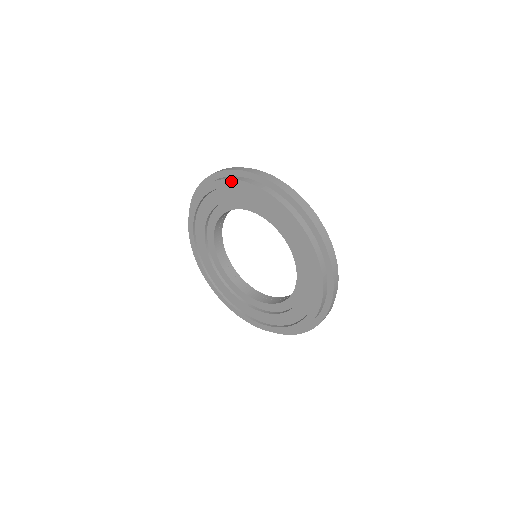
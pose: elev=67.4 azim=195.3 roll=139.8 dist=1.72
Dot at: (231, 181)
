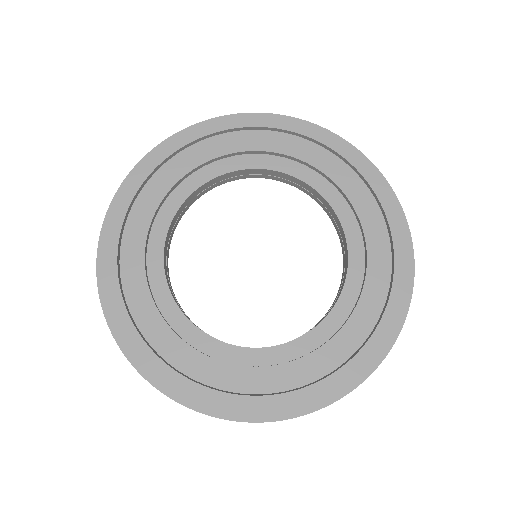
Dot at: (205, 127)
